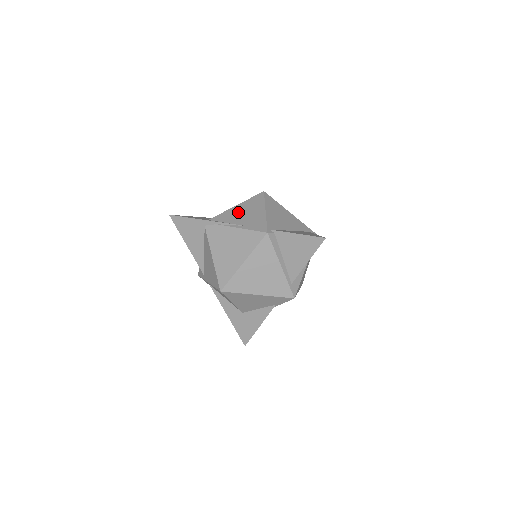
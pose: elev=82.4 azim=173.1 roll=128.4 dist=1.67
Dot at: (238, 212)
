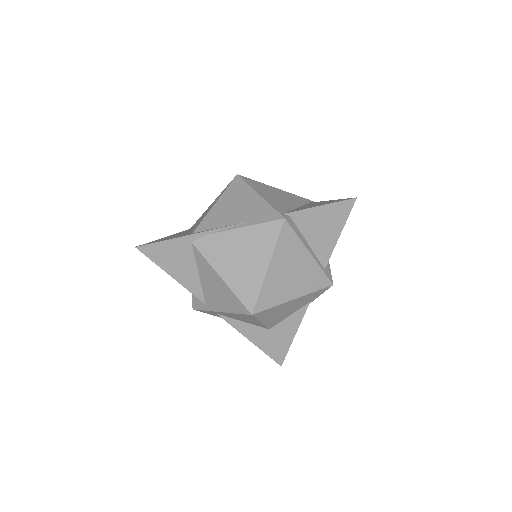
Dot at: (225, 209)
